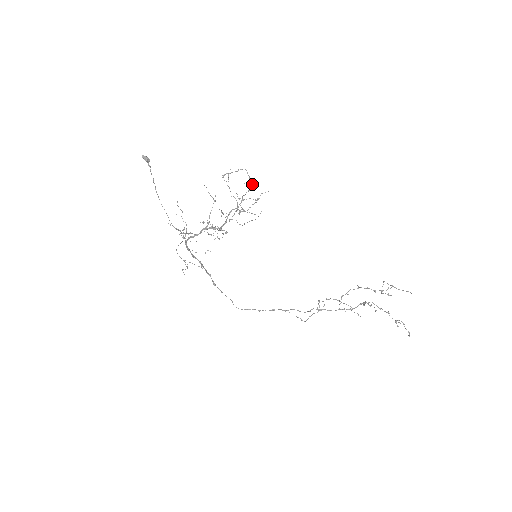
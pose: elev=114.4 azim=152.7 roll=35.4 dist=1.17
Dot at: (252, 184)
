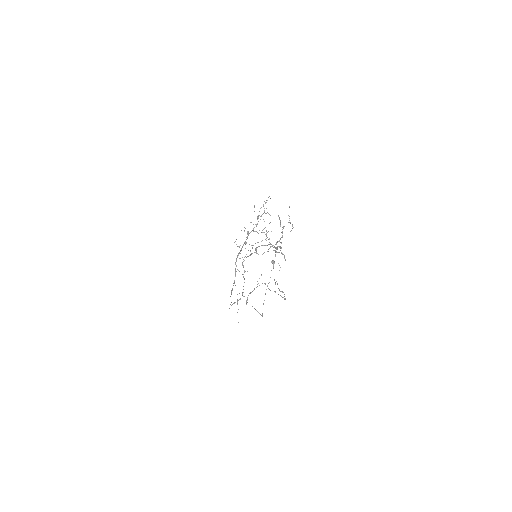
Dot at: occluded
